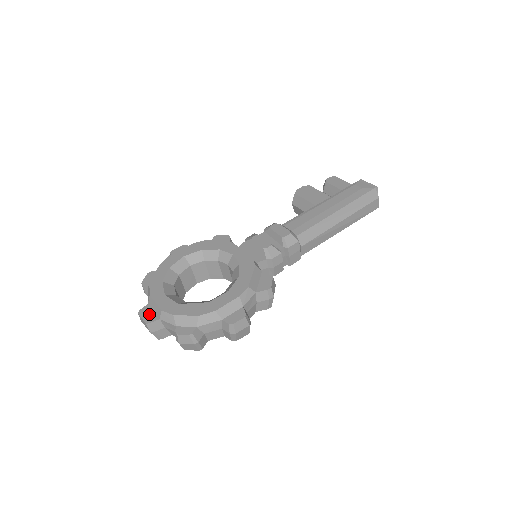
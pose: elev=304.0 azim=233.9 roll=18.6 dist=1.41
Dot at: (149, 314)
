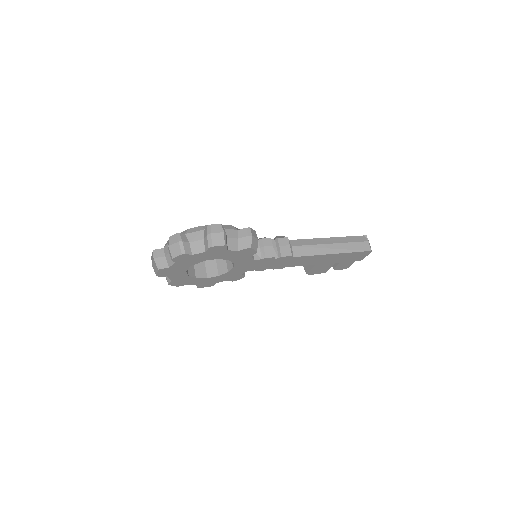
Dot at: occluded
